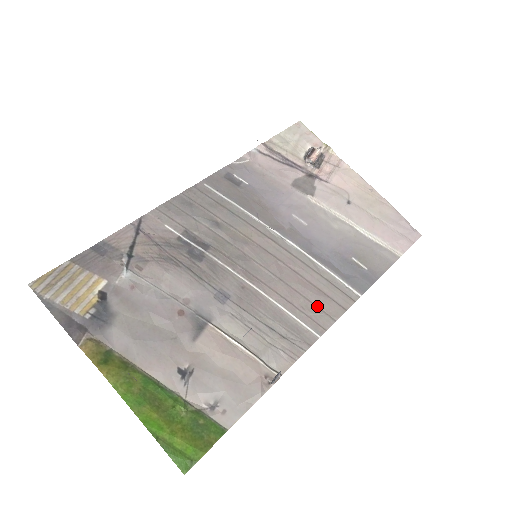
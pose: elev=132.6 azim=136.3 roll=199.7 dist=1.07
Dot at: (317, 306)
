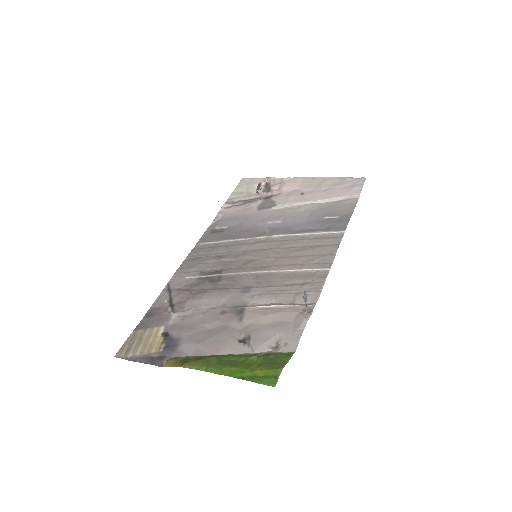
Dot at: (316, 255)
